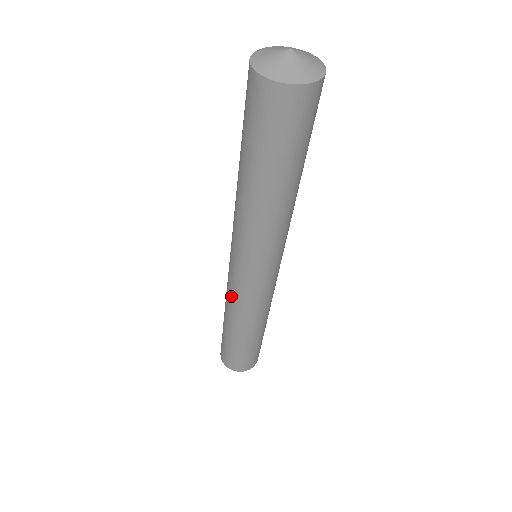
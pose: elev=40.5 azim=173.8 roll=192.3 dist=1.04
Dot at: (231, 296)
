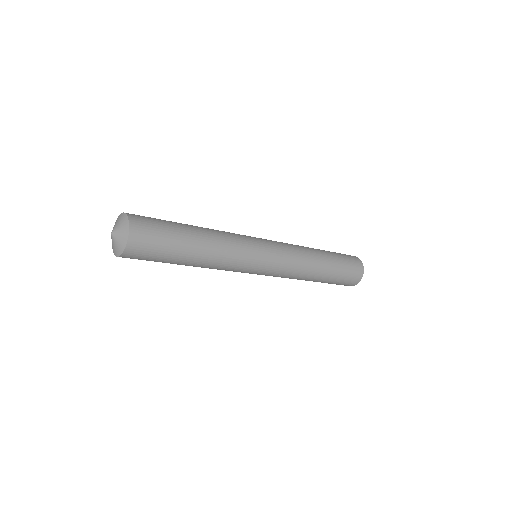
Dot at: occluded
